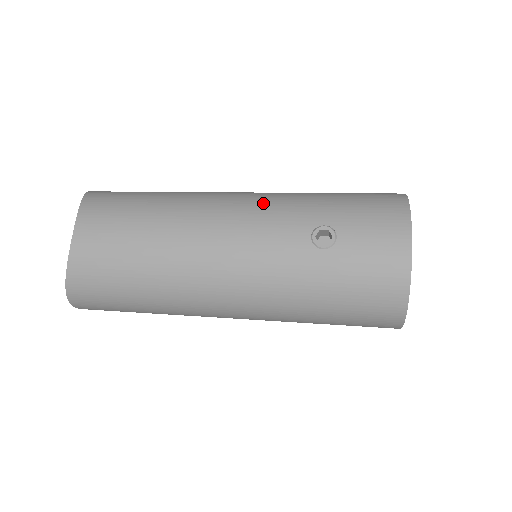
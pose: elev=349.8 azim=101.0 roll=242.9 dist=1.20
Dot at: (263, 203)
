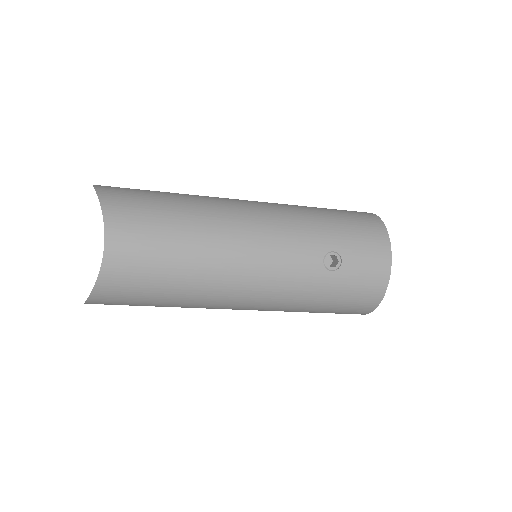
Dot at: (282, 225)
